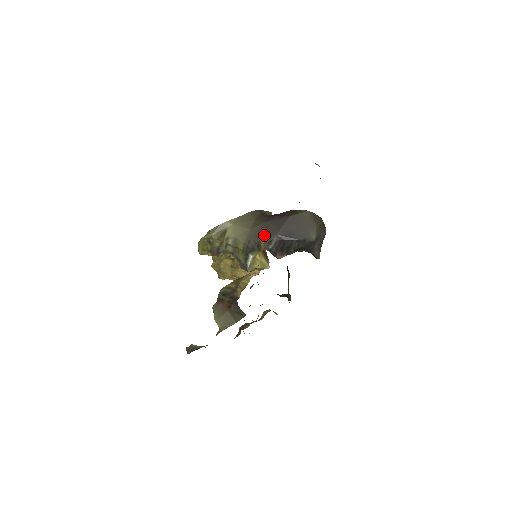
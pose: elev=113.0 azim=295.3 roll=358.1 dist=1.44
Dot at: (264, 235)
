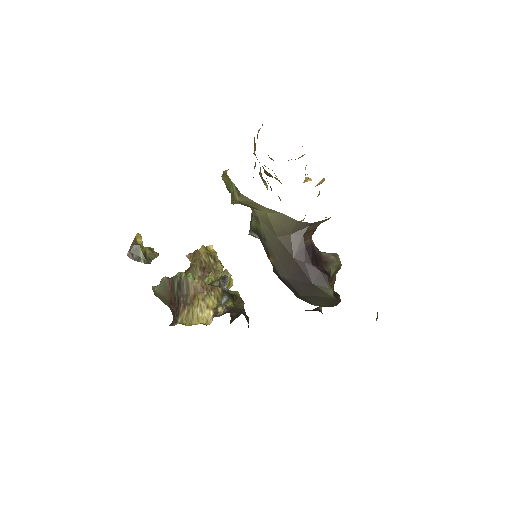
Dot at: (278, 260)
